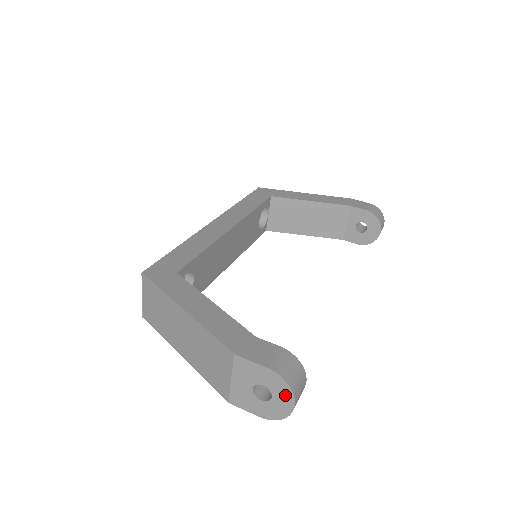
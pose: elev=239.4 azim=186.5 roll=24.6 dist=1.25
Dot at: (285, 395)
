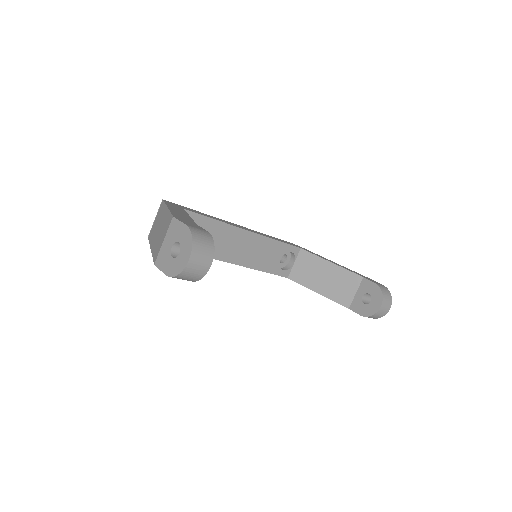
Dot at: (187, 249)
